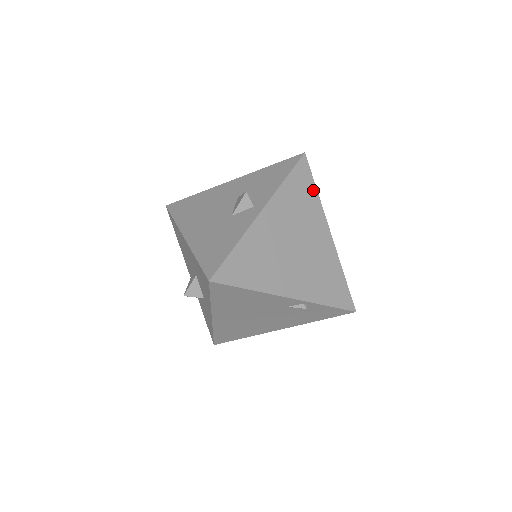
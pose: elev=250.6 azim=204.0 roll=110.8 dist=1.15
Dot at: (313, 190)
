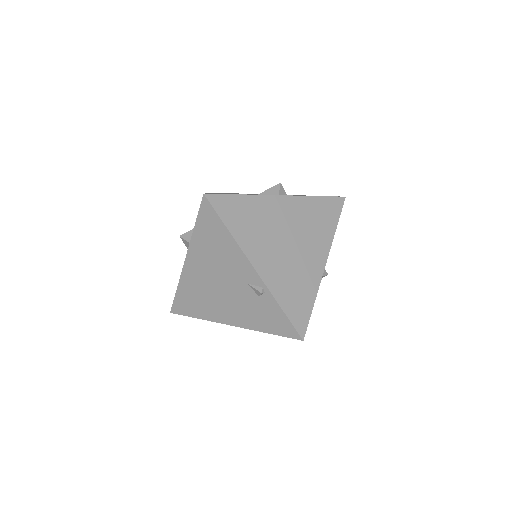
Dot at: (334, 224)
